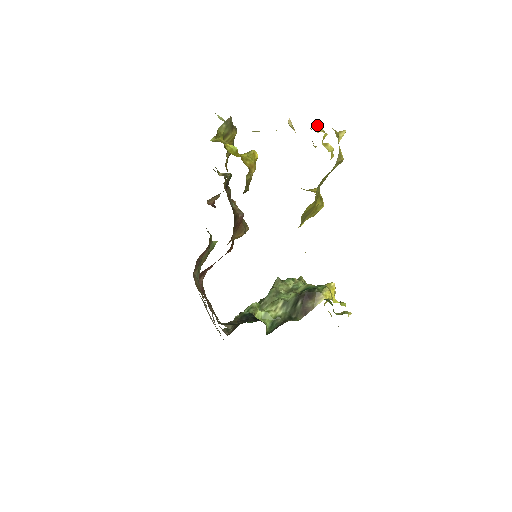
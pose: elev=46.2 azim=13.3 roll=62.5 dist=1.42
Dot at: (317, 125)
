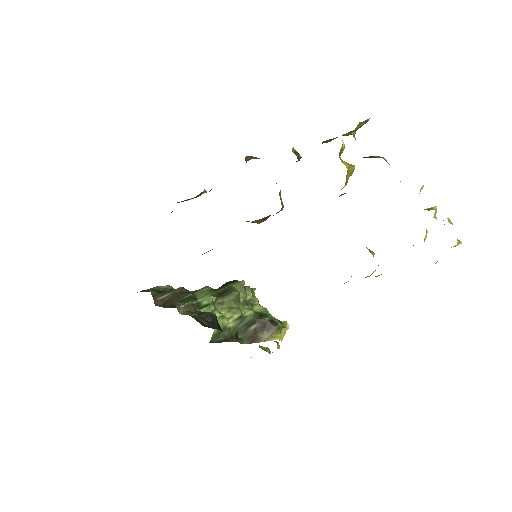
Dot at: occluded
